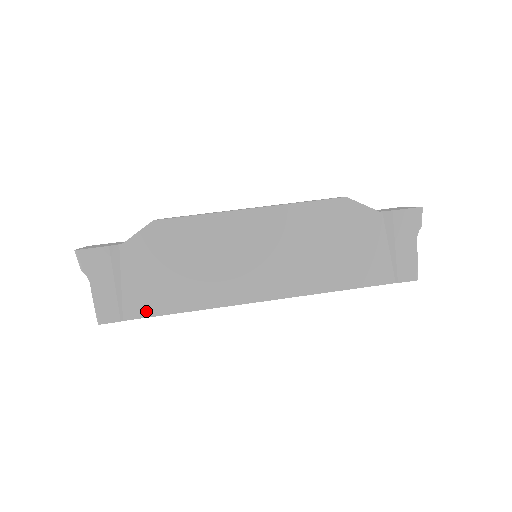
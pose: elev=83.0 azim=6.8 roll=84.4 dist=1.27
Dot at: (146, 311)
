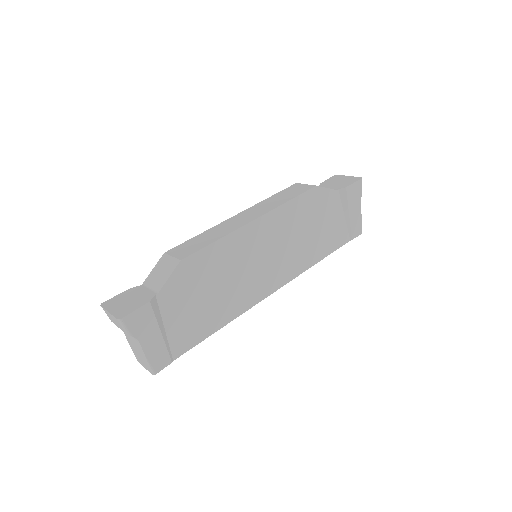
Dot at: (190, 343)
